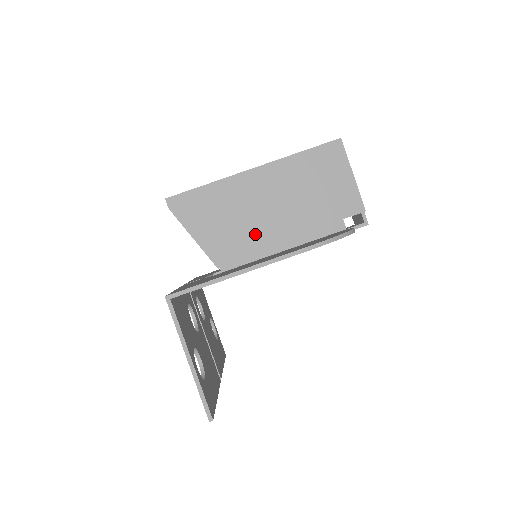
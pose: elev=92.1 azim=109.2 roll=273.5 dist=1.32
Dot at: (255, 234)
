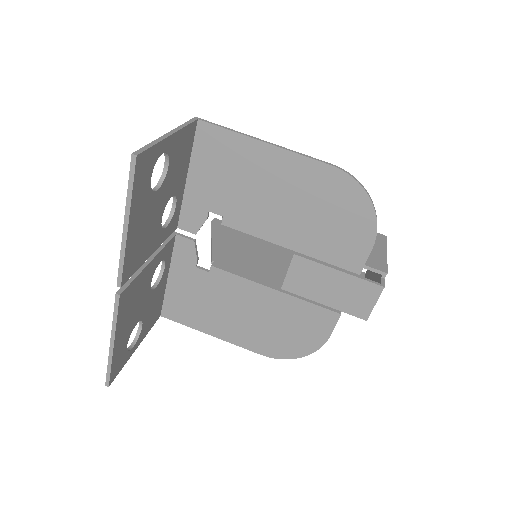
Dot at: occluded
